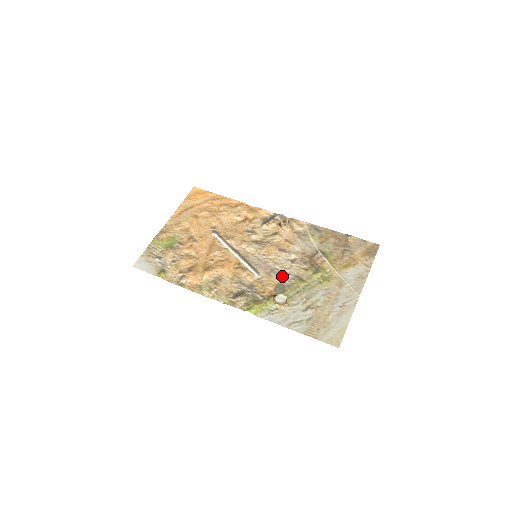
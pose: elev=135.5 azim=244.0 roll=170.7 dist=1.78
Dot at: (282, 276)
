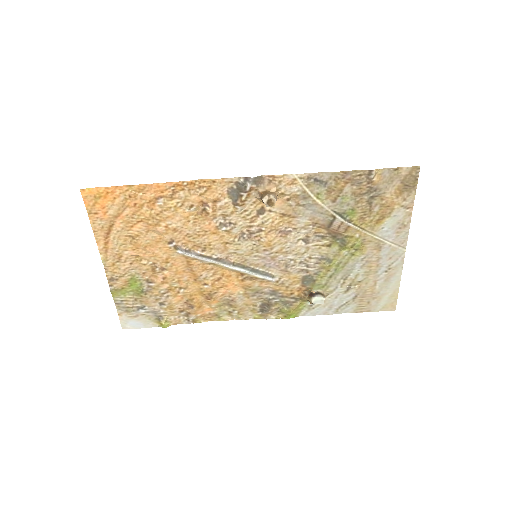
Dot at: (302, 265)
